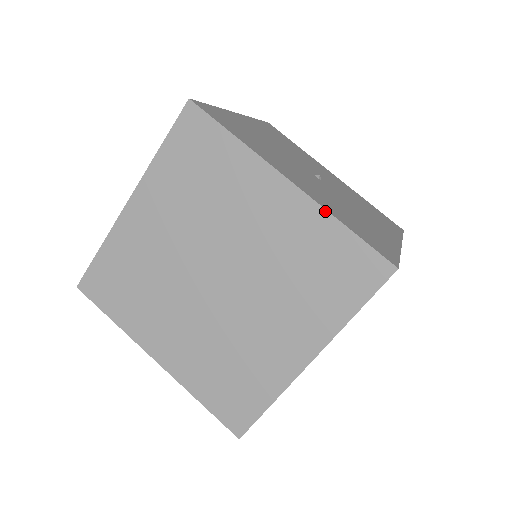
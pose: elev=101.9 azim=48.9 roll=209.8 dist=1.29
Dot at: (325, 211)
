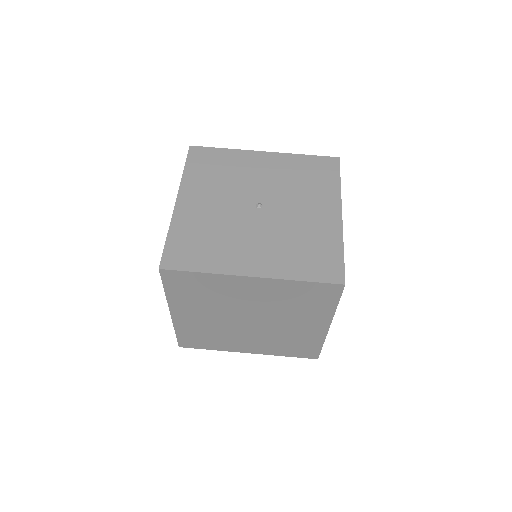
Dot at: (284, 280)
